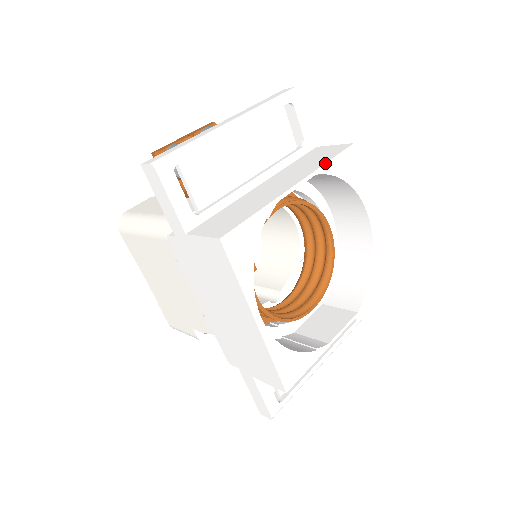
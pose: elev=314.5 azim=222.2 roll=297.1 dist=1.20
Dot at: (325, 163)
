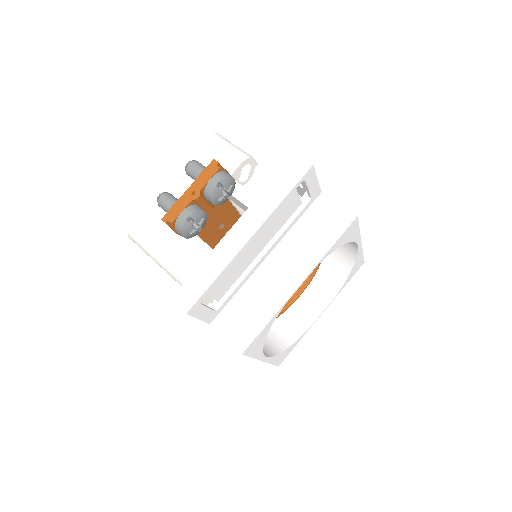
Dot at: (328, 250)
